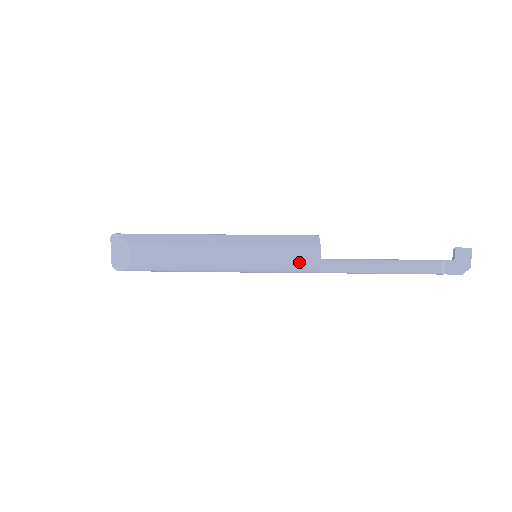
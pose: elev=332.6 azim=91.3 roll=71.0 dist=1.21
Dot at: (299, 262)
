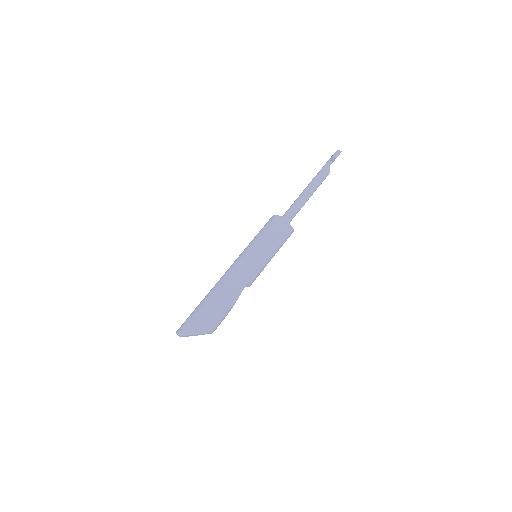
Dot at: occluded
